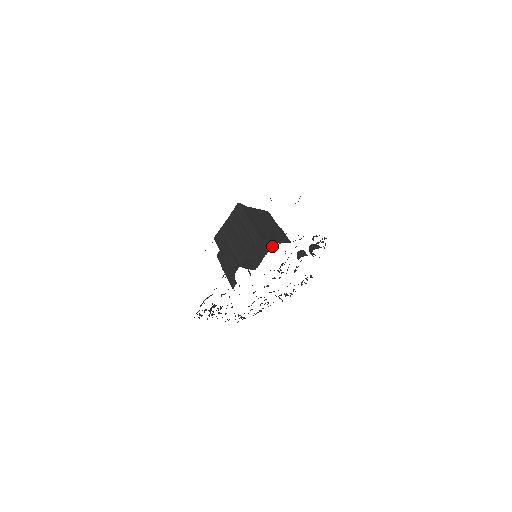
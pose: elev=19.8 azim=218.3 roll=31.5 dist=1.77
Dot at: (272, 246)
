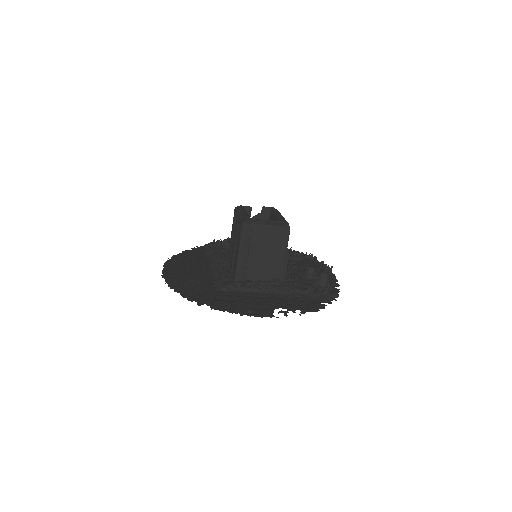
Dot at: occluded
